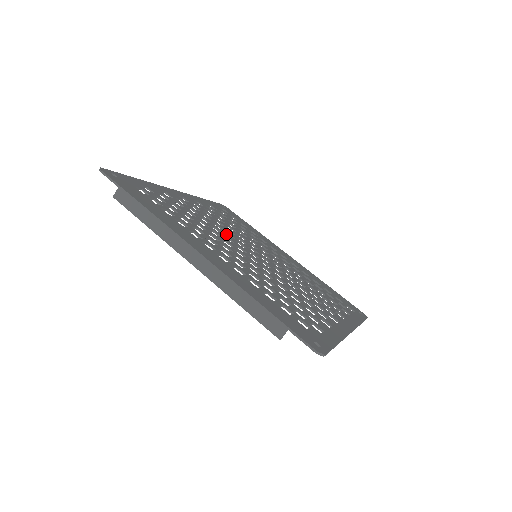
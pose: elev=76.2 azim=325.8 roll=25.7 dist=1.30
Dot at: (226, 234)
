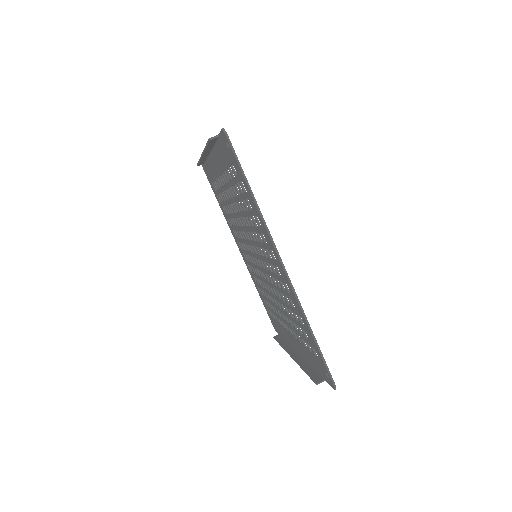
Dot at: occluded
